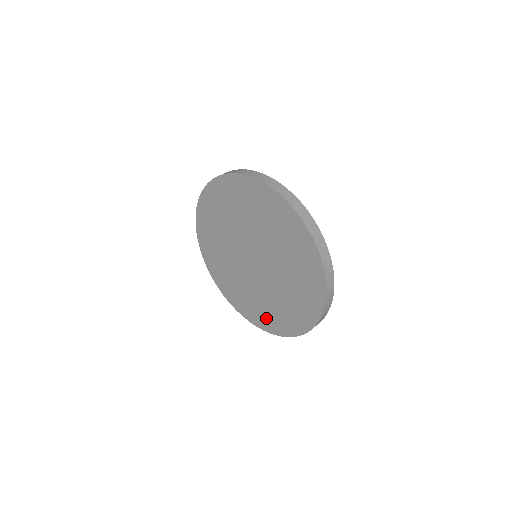
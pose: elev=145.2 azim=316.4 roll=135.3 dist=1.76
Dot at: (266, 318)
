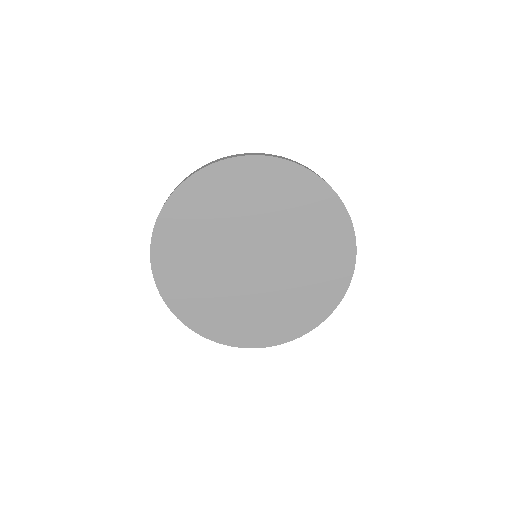
Dot at: (224, 325)
